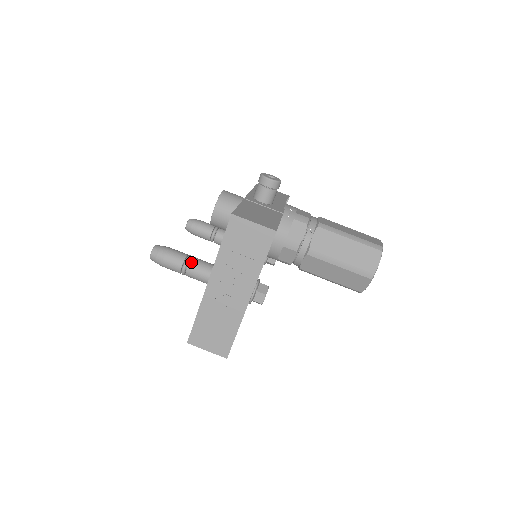
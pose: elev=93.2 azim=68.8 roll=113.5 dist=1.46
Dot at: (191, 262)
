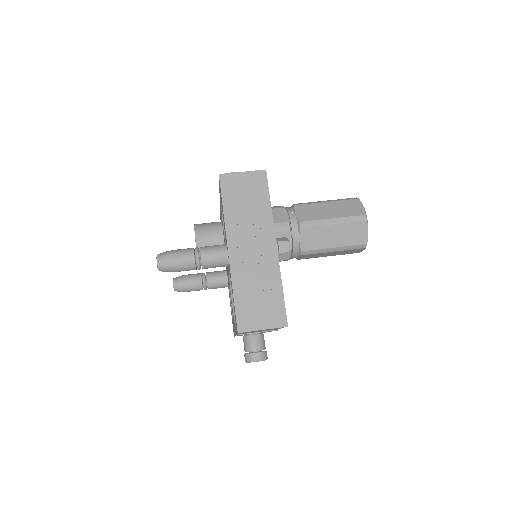
Dot at: (201, 248)
